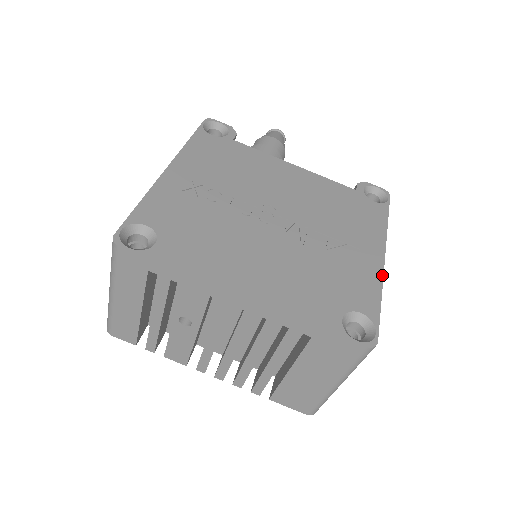
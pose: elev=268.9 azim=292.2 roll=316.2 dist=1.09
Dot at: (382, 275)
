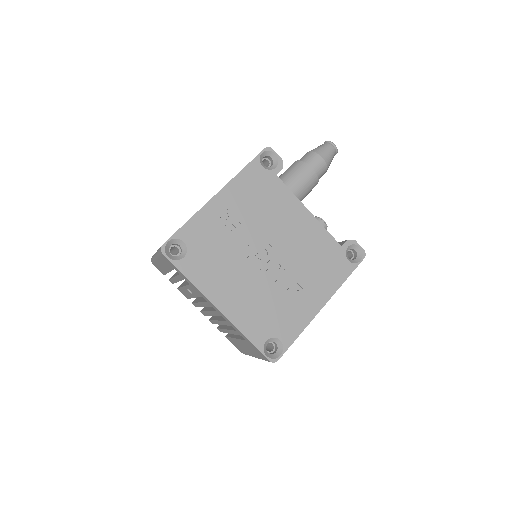
Dot at: (311, 320)
